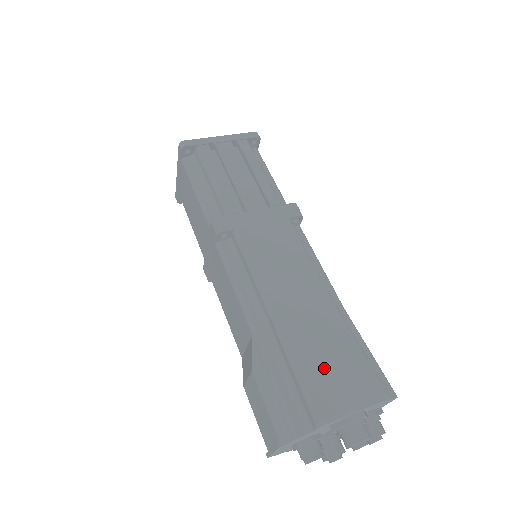
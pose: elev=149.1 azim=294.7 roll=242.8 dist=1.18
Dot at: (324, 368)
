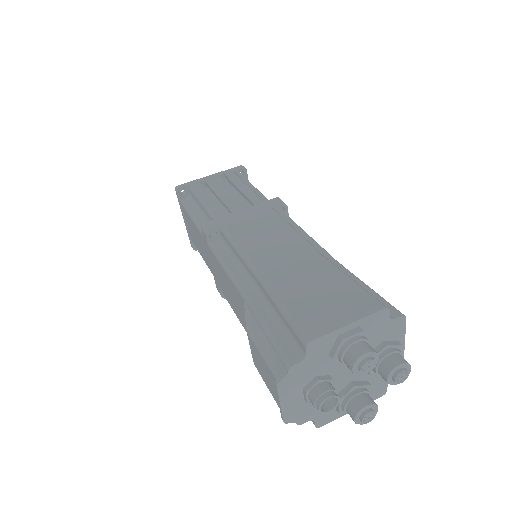
Dot at: (310, 299)
